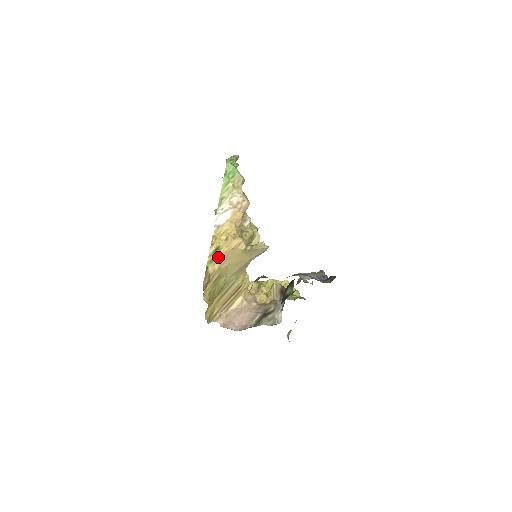
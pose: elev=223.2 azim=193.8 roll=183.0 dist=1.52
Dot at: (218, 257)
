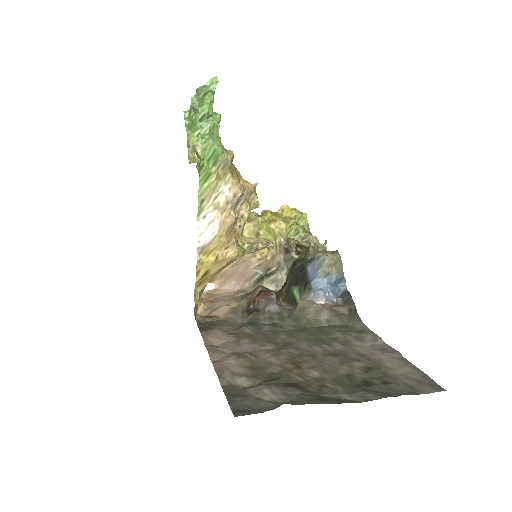
Dot at: (207, 278)
